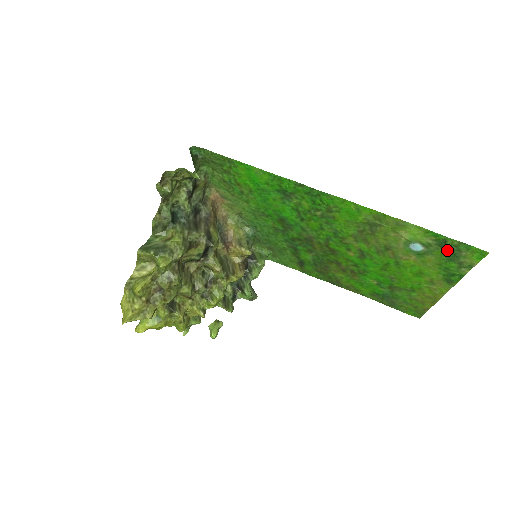
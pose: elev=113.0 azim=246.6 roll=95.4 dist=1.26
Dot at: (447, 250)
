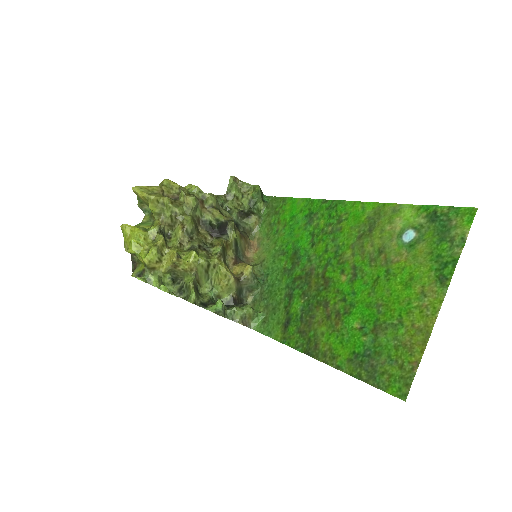
Dot at: (438, 225)
